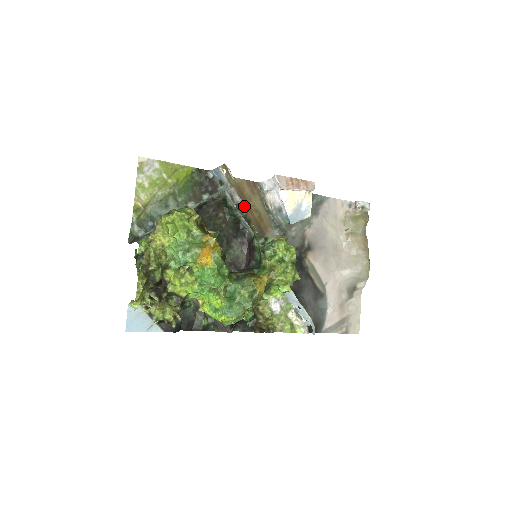
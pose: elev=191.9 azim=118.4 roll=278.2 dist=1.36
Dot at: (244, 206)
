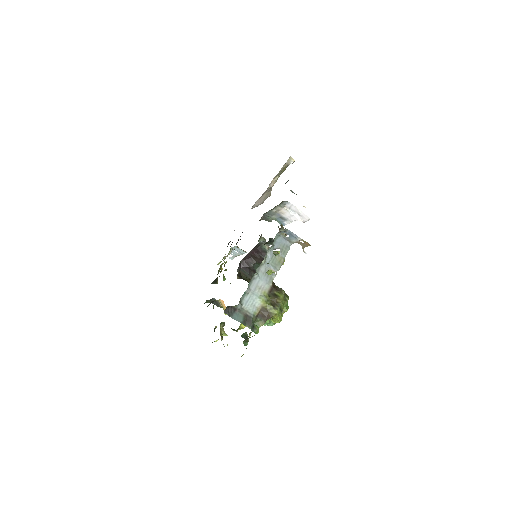
Dot at: occluded
